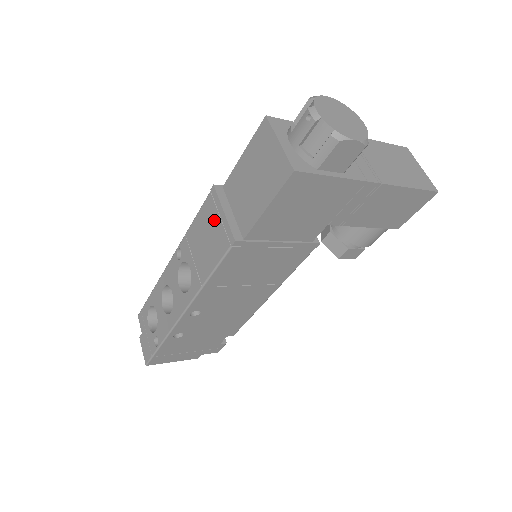
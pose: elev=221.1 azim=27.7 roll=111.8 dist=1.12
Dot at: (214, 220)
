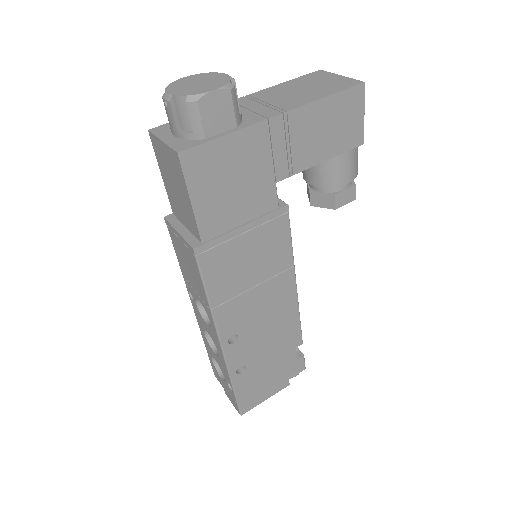
Dot at: (180, 245)
